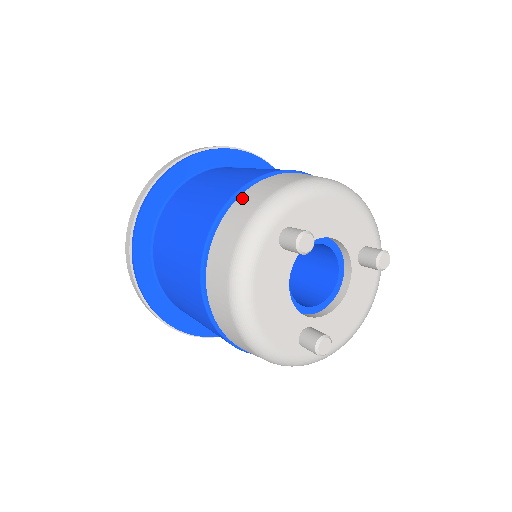
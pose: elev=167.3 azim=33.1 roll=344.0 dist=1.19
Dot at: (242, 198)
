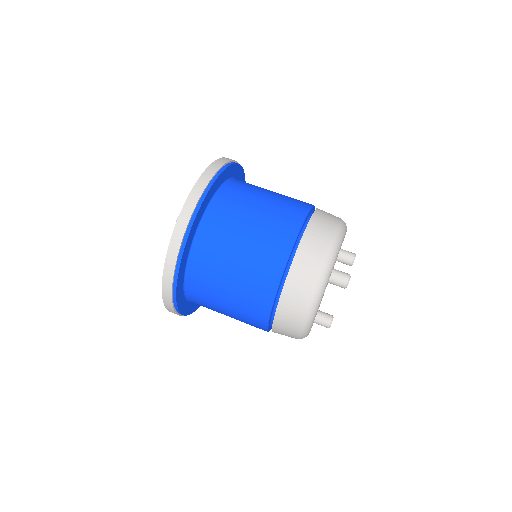
Dot at: (301, 252)
